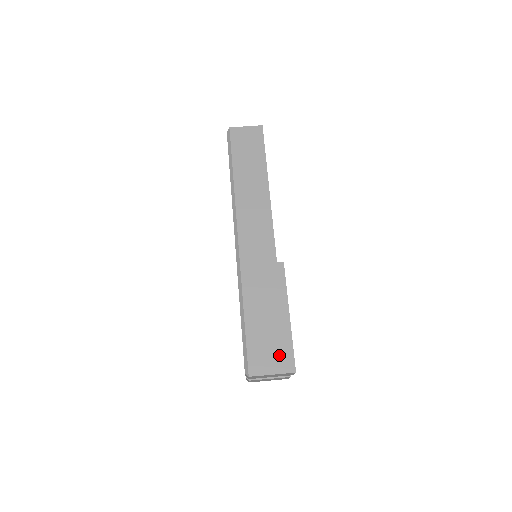
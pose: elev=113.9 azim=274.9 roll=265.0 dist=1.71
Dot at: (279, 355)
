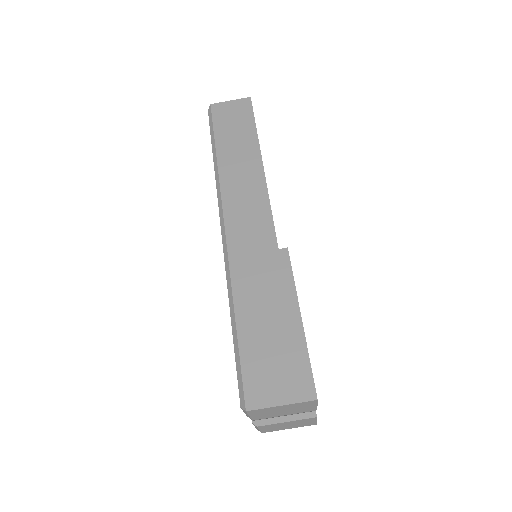
Dot at: (290, 375)
